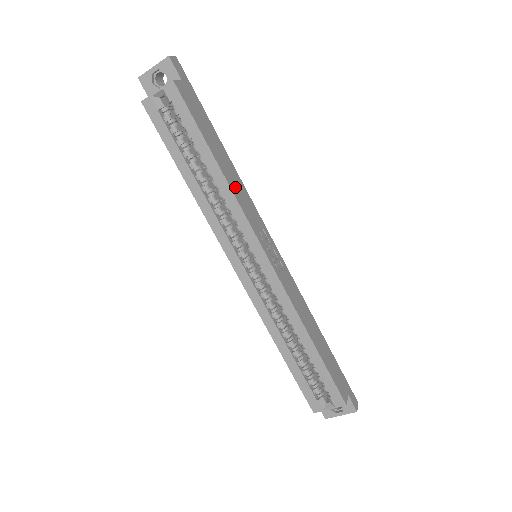
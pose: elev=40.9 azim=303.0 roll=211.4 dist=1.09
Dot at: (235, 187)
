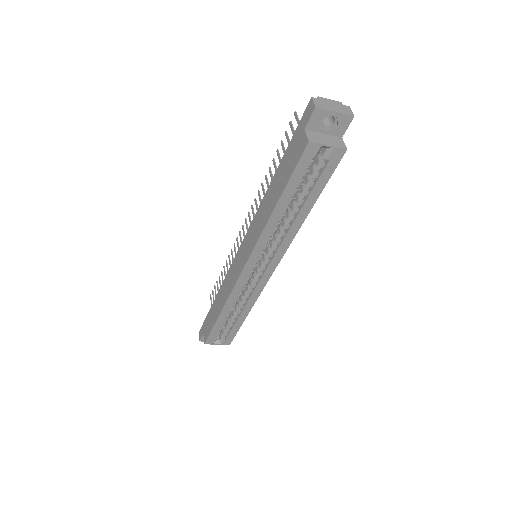
Dot at: occluded
